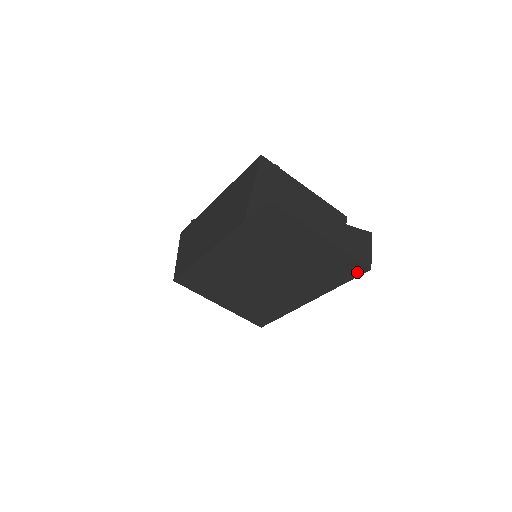
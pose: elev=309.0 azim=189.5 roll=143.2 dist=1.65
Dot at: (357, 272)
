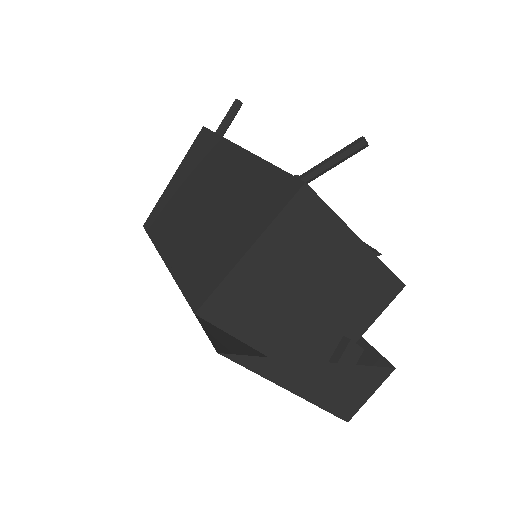
Dot at: occluded
